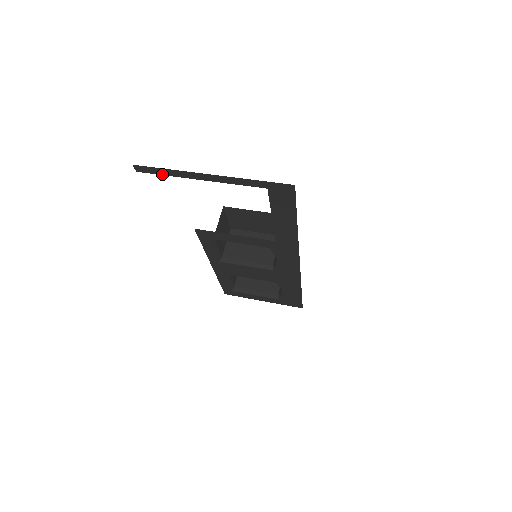
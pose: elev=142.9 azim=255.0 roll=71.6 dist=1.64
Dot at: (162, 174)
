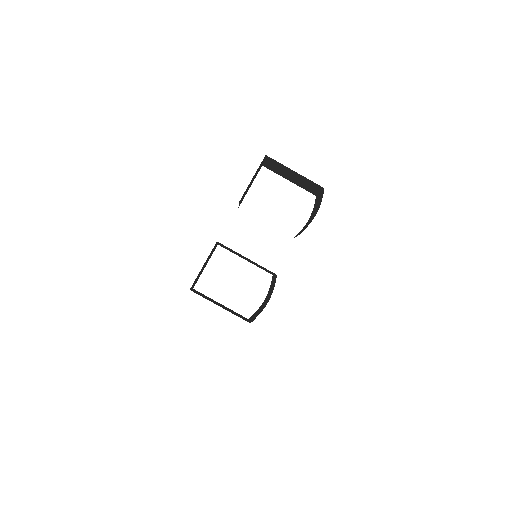
Dot at: occluded
